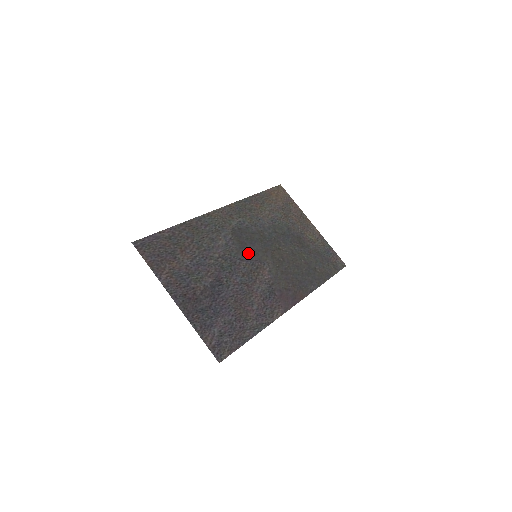
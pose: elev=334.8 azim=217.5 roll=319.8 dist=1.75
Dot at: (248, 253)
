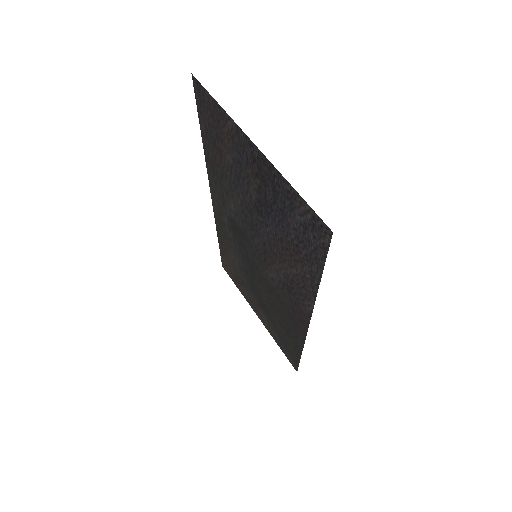
Dot at: (251, 245)
